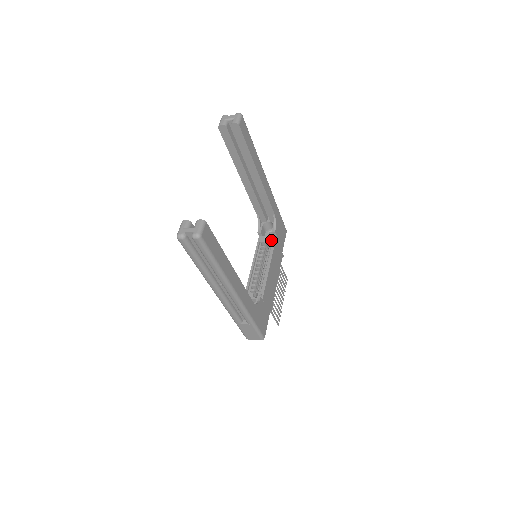
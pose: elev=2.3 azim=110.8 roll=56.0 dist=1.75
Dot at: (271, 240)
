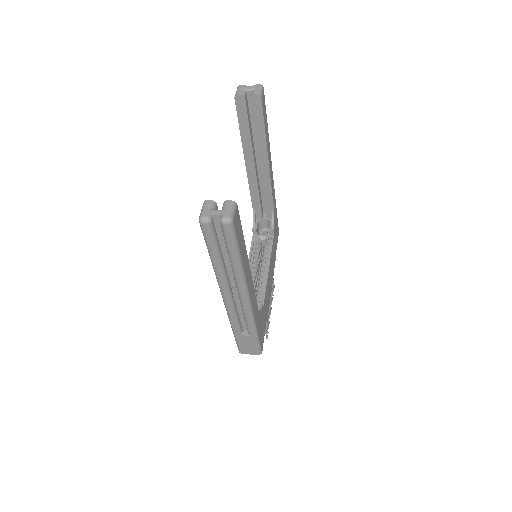
Dot at: (268, 240)
